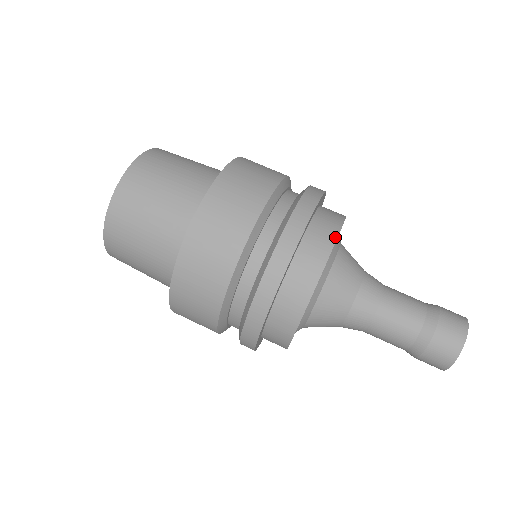
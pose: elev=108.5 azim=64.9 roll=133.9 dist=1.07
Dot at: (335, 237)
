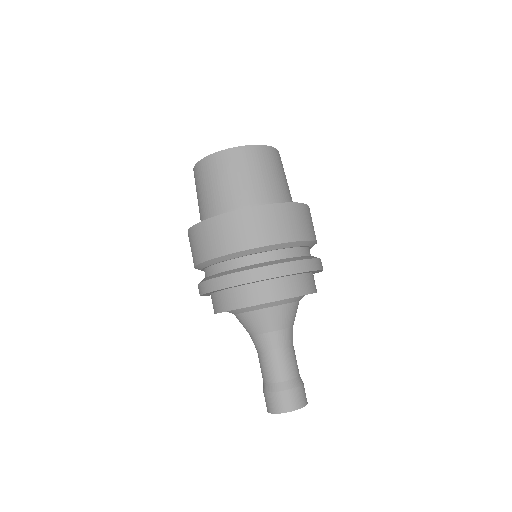
Dot at: (294, 295)
